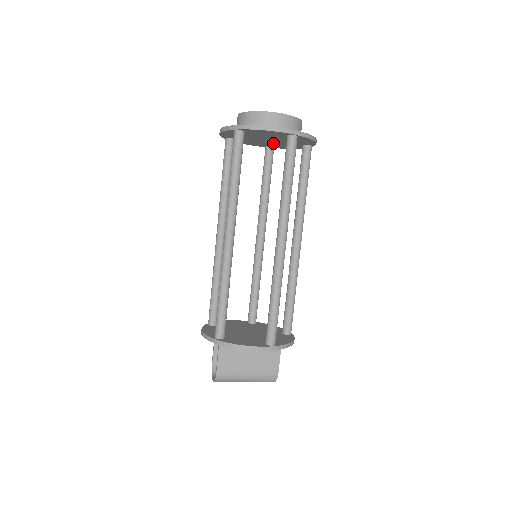
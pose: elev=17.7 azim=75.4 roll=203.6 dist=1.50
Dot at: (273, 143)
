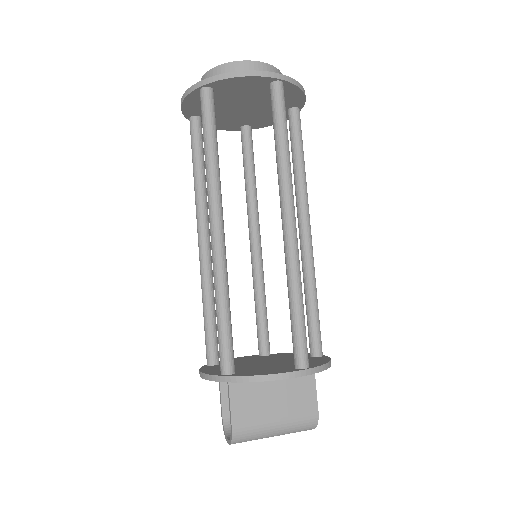
Dot at: (250, 115)
